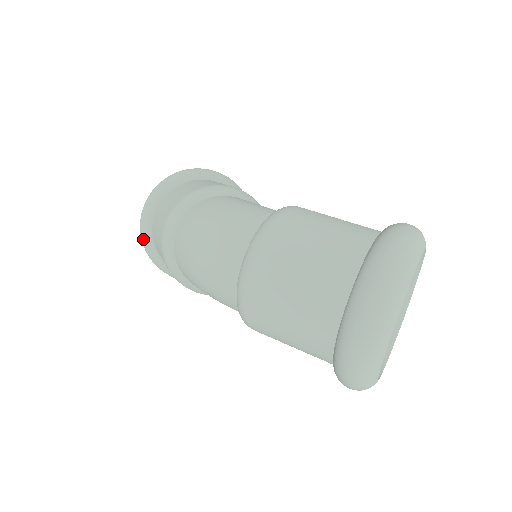
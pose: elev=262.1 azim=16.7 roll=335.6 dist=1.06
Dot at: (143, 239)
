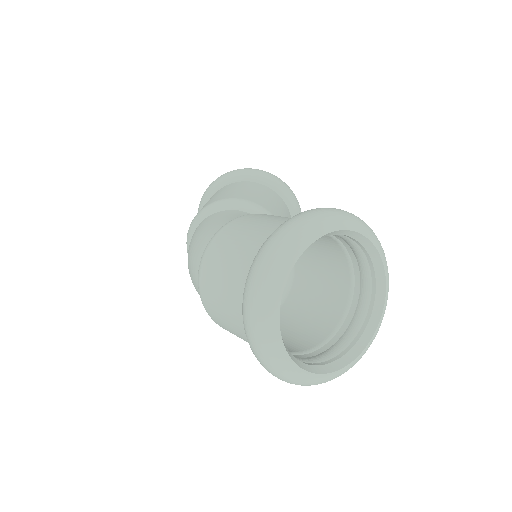
Dot at: occluded
